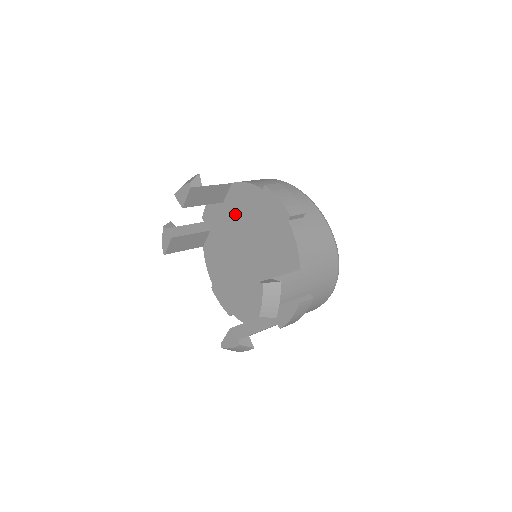
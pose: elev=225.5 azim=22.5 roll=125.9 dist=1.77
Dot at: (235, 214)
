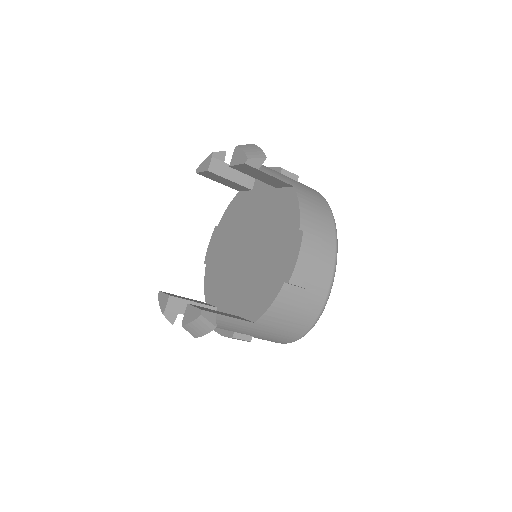
Dot at: (272, 211)
